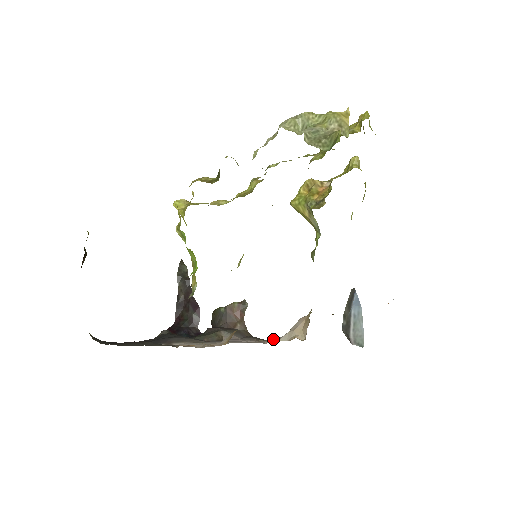
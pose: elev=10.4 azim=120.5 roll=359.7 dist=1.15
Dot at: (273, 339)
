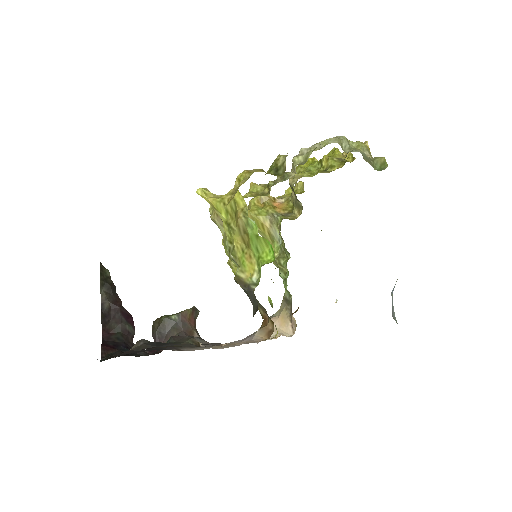
Dot at: occluded
